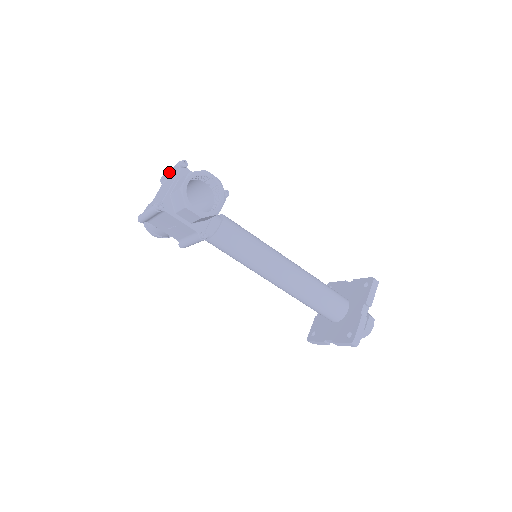
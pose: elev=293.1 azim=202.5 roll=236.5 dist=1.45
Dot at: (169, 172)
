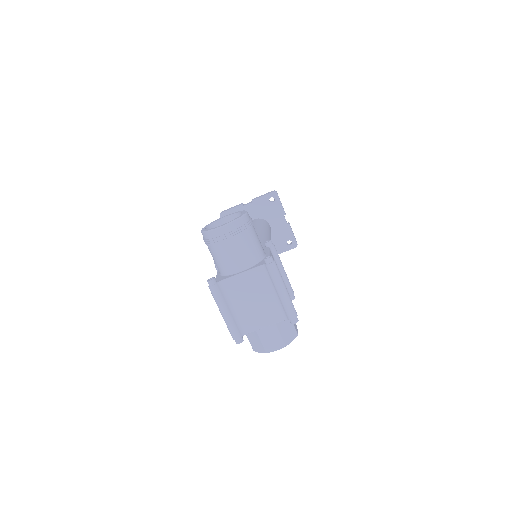
Dot at: (279, 295)
